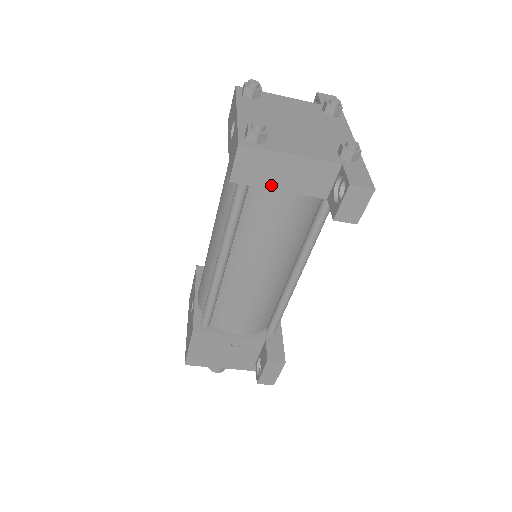
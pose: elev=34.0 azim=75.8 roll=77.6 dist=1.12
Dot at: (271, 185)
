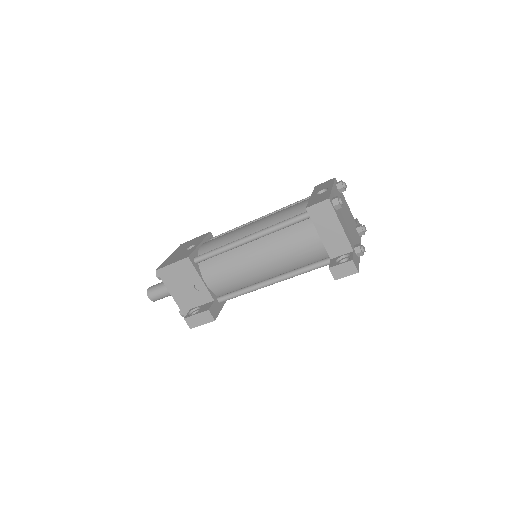
Dot at: (319, 228)
